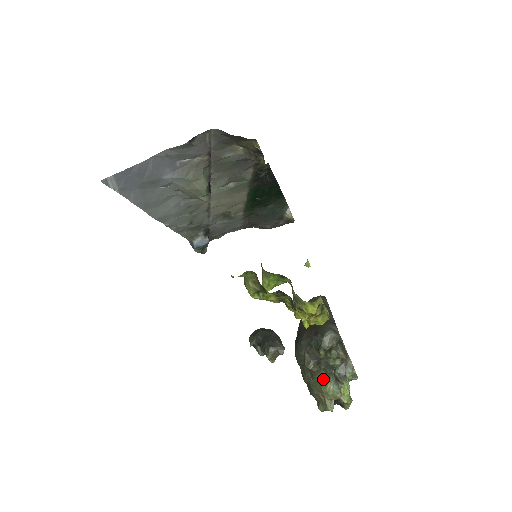
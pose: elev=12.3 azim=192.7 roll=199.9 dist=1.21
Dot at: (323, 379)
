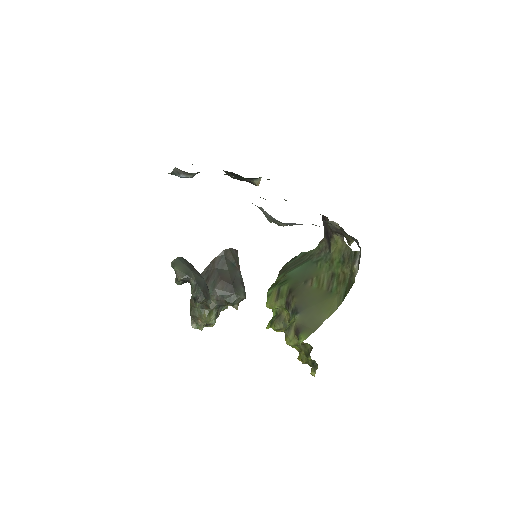
Dot at: (210, 312)
